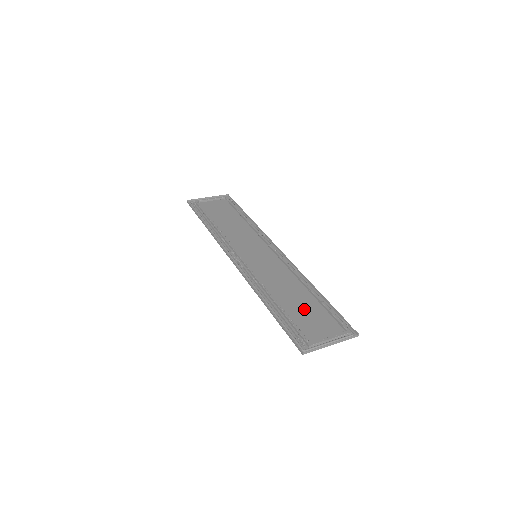
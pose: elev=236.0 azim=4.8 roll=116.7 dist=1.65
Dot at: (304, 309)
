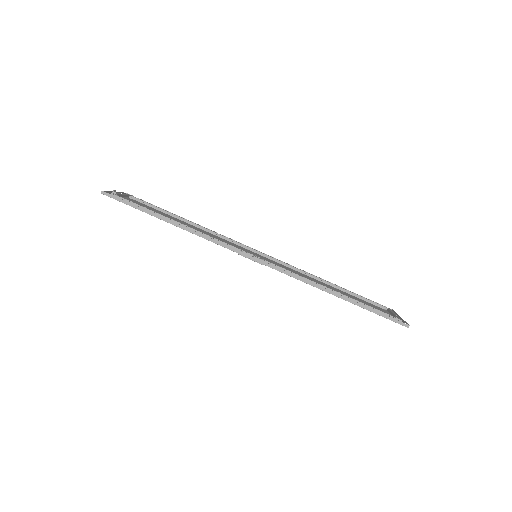
Dot at: occluded
